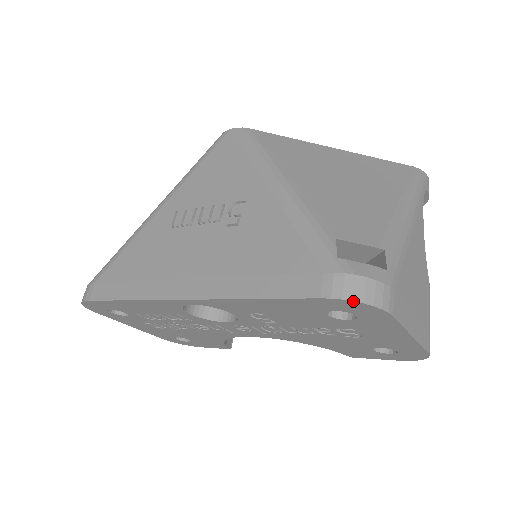
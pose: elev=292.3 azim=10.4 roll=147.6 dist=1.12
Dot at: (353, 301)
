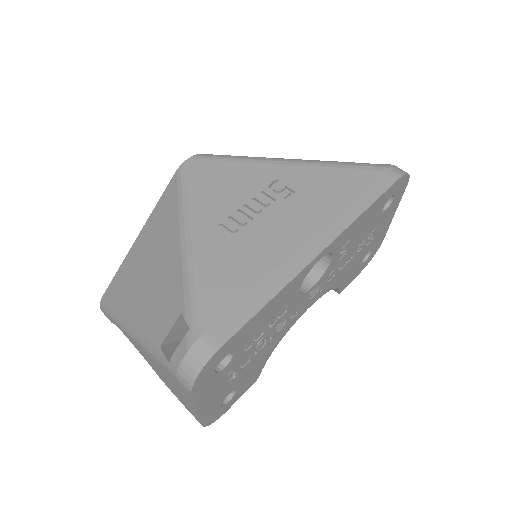
Dot at: (407, 174)
